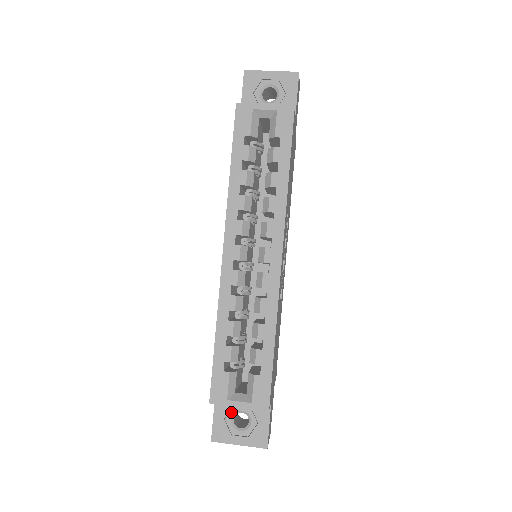
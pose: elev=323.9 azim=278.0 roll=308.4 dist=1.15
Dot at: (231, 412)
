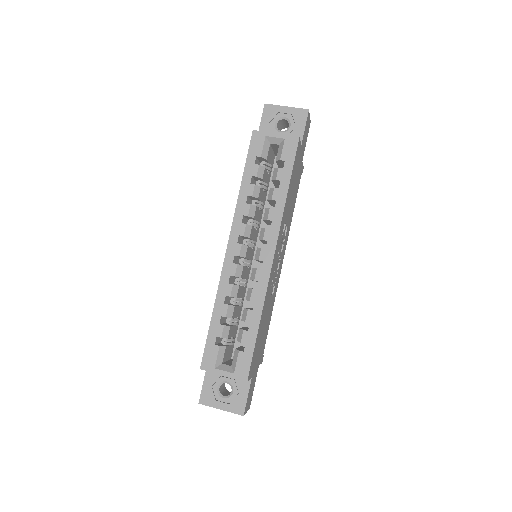
Dot at: (218, 381)
